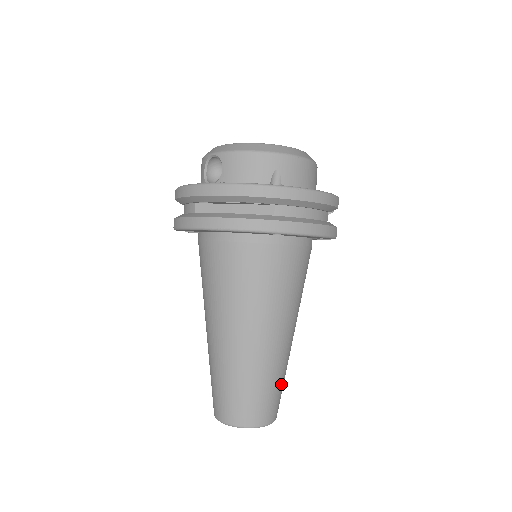
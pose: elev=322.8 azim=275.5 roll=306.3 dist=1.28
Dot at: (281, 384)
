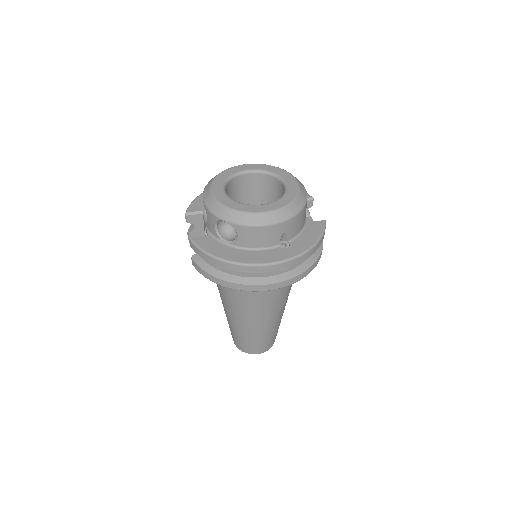
Dot at: occluded
